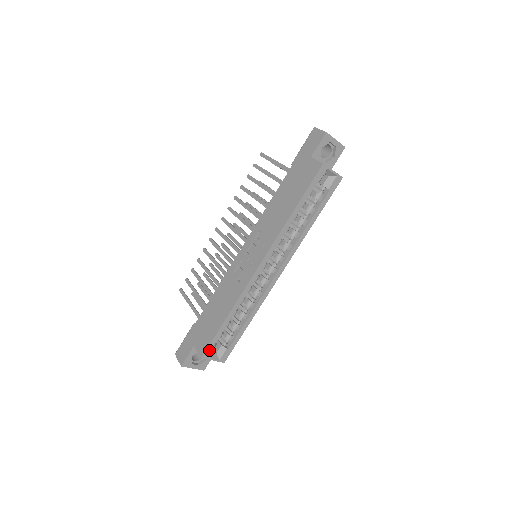
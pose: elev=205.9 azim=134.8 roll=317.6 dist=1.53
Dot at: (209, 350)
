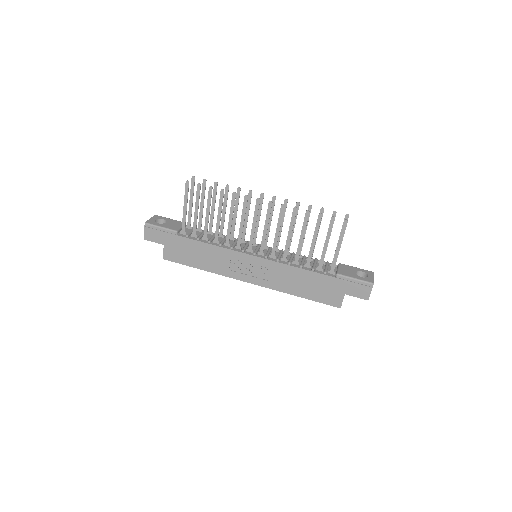
Dot at: (172, 260)
